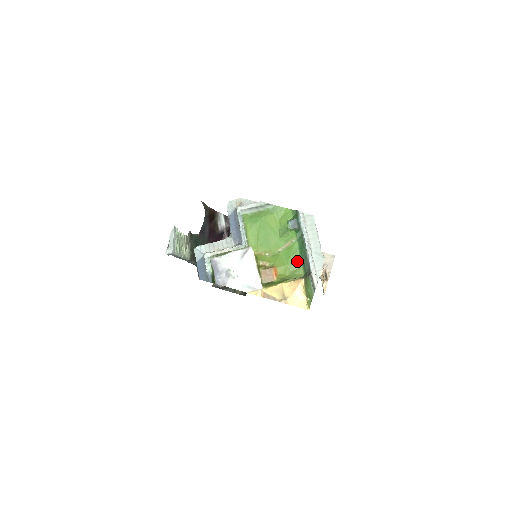
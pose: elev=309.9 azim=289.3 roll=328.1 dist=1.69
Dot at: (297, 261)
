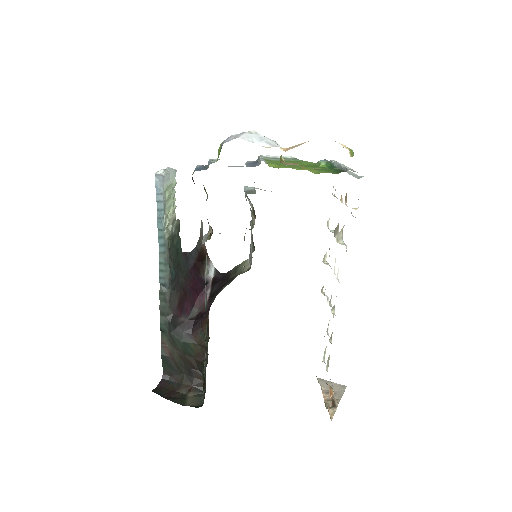
Dot at: (329, 171)
